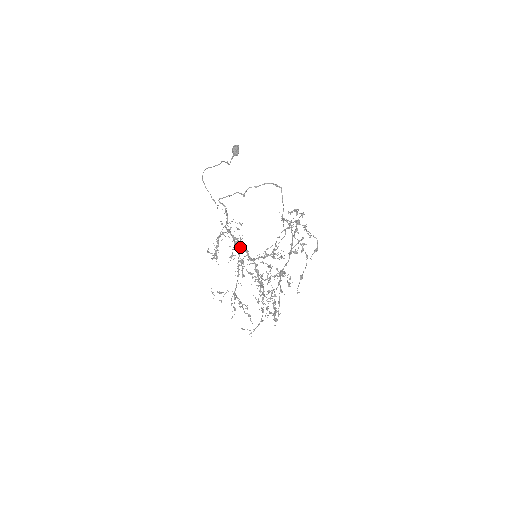
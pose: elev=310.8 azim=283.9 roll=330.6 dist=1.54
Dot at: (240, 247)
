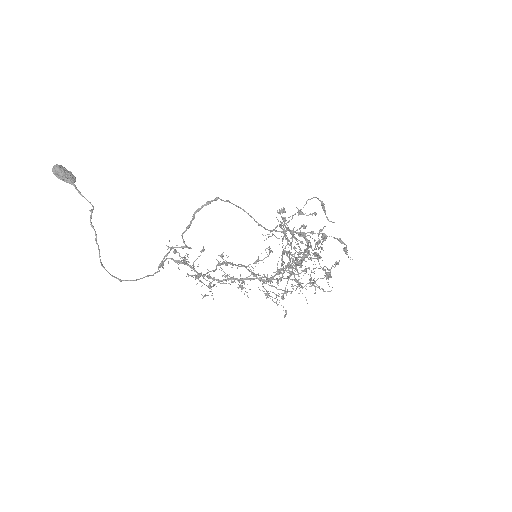
Dot at: (222, 257)
